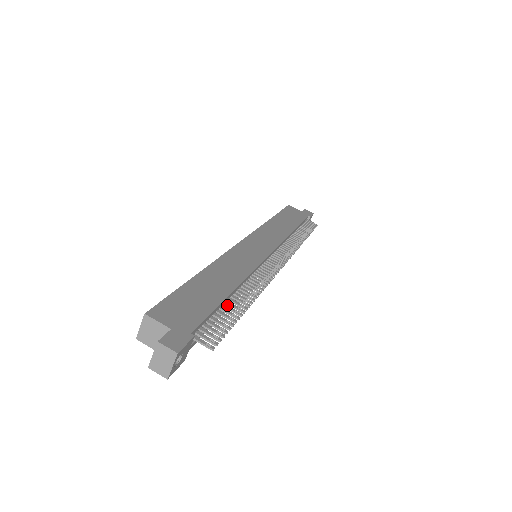
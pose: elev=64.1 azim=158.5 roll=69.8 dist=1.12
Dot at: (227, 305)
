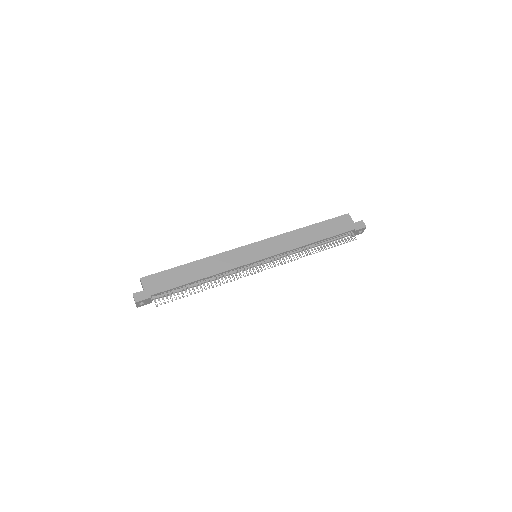
Dot at: (189, 286)
